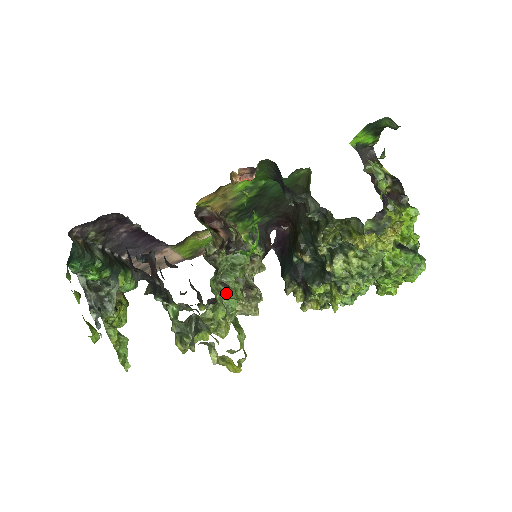
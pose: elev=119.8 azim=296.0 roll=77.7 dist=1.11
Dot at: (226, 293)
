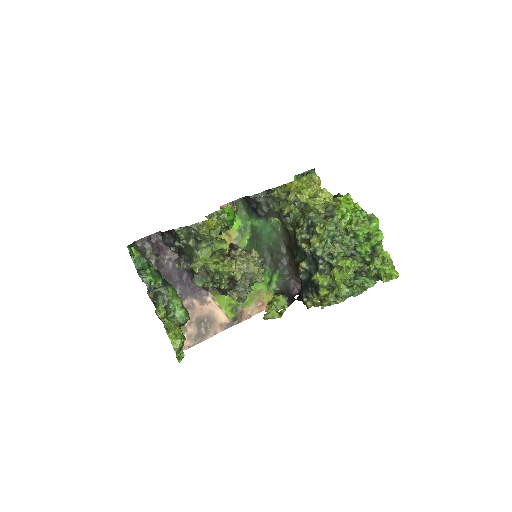
Dot at: (221, 240)
